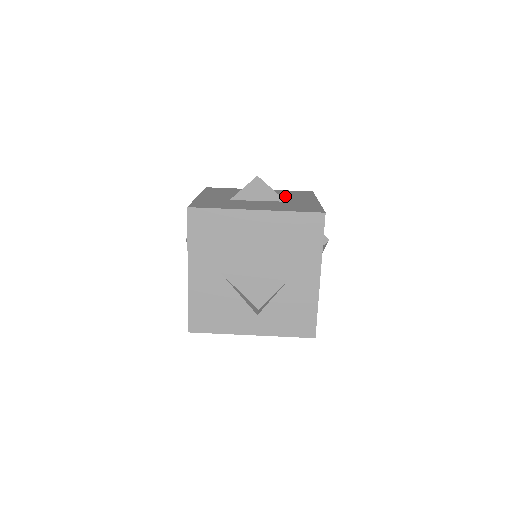
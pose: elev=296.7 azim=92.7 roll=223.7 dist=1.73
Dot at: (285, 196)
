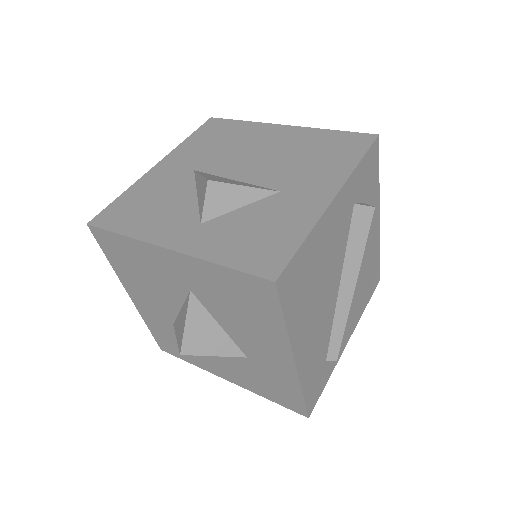
Dot at: occluded
